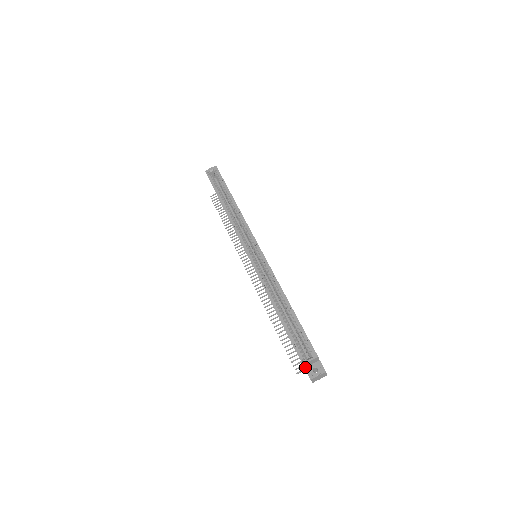
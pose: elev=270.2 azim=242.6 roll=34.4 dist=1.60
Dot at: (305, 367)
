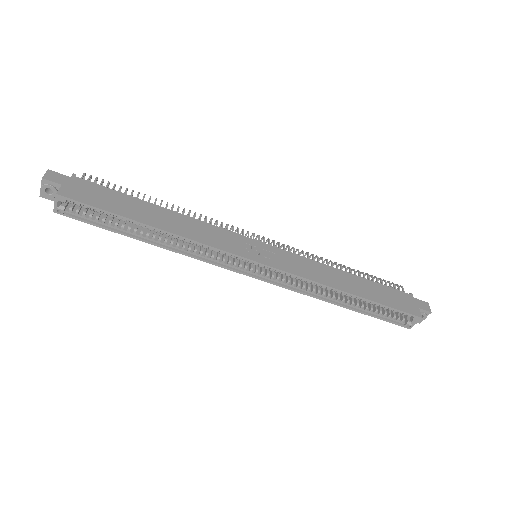
Dot at: occluded
